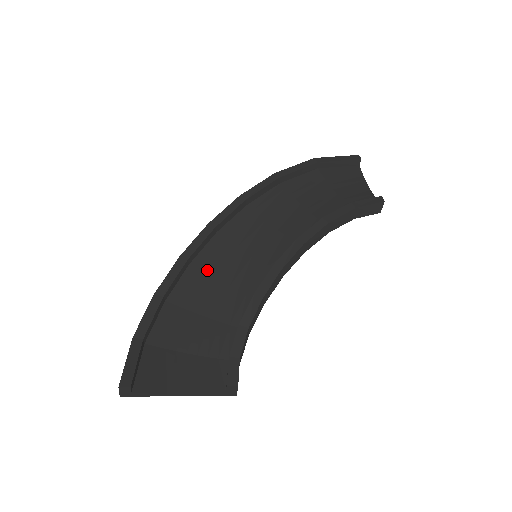
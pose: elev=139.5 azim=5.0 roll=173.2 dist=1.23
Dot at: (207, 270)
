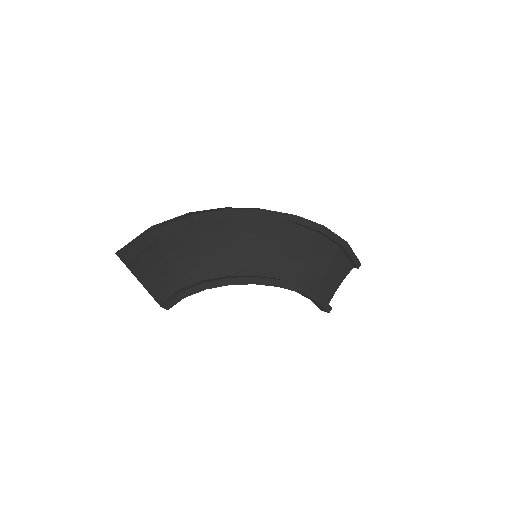
Dot at: (229, 230)
